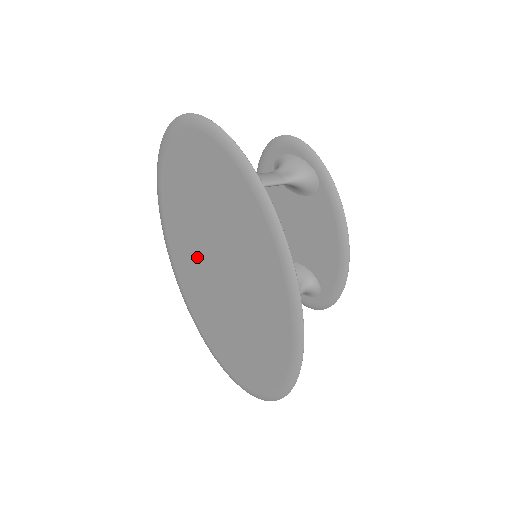
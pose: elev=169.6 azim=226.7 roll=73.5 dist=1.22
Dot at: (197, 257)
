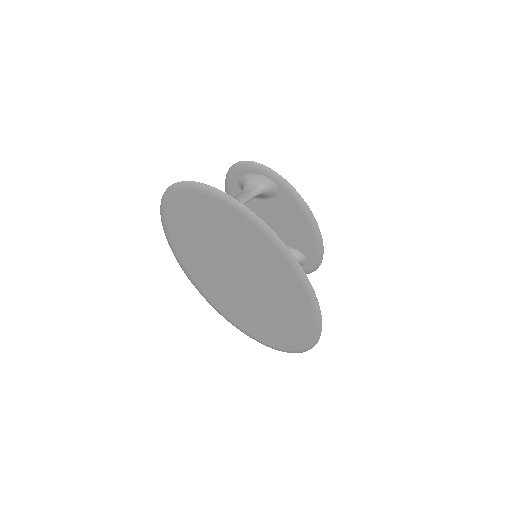
Dot at: (217, 275)
